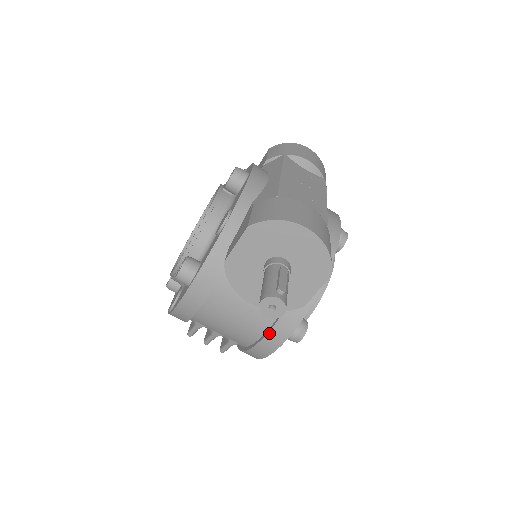
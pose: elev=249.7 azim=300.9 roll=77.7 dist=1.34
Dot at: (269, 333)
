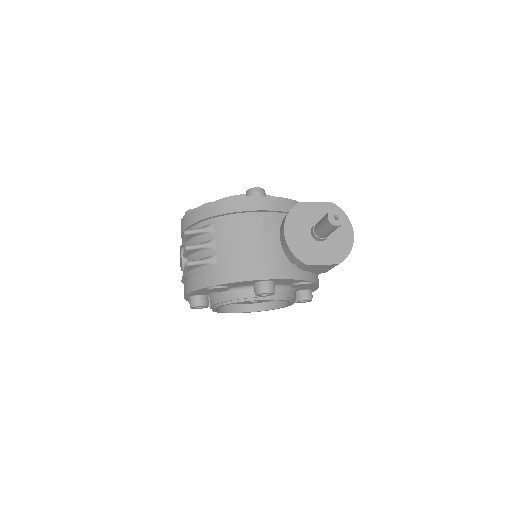
Dot at: (262, 265)
